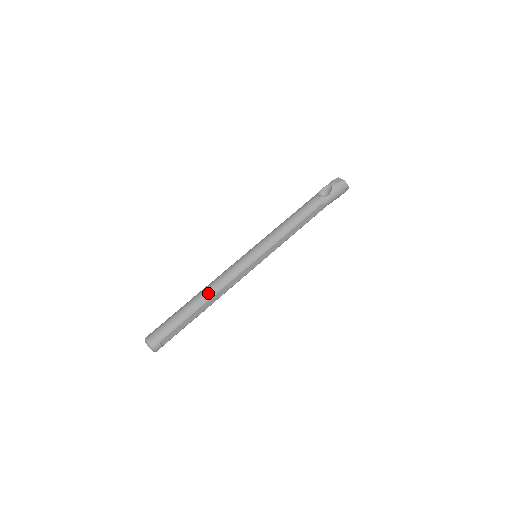
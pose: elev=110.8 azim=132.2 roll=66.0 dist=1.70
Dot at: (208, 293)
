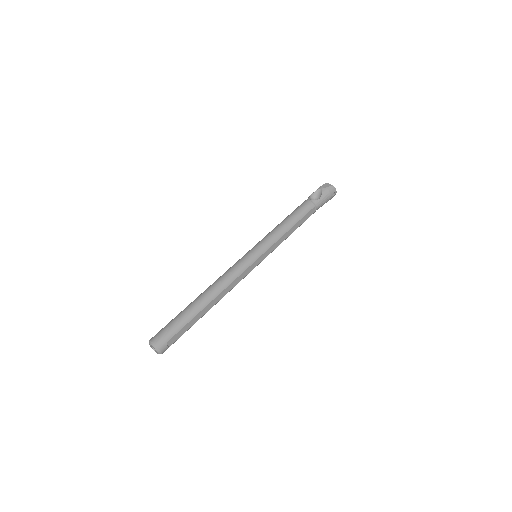
Dot at: (213, 292)
